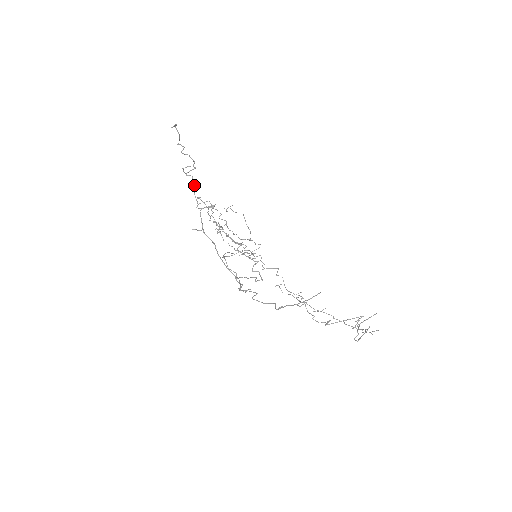
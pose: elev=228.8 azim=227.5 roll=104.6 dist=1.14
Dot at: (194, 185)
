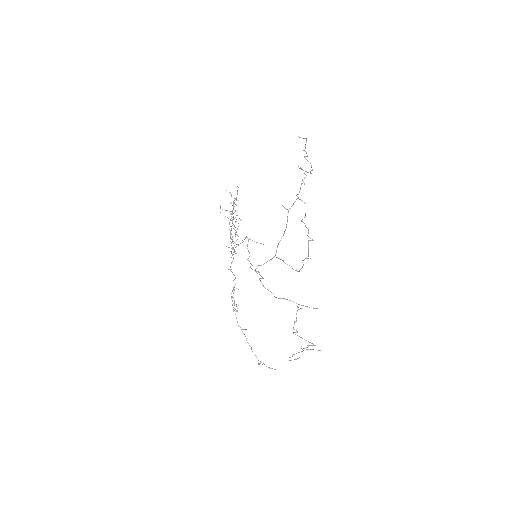
Dot at: occluded
